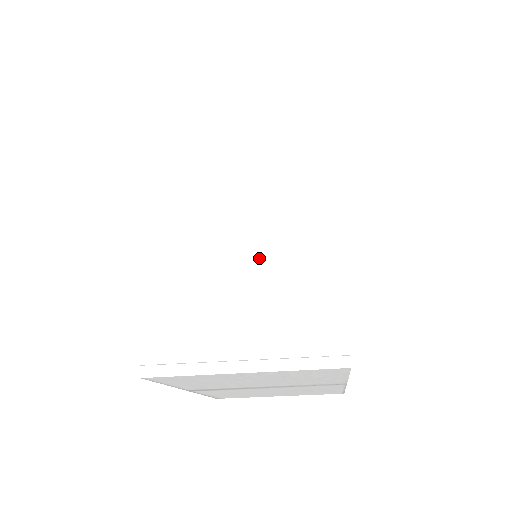
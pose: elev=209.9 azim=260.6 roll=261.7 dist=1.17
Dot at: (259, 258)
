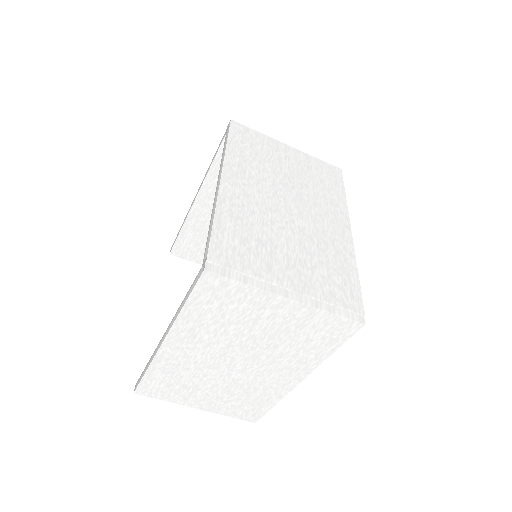
Dot at: (303, 234)
